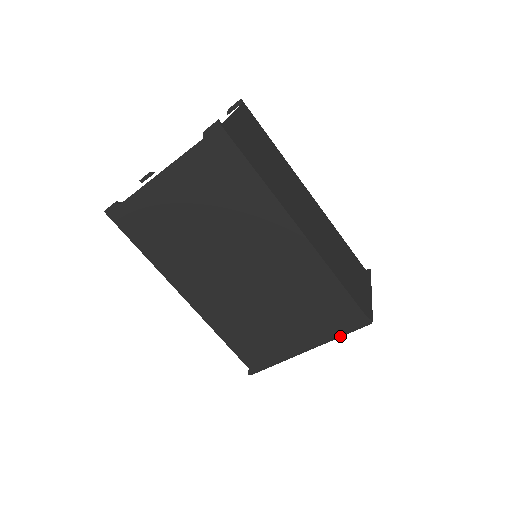
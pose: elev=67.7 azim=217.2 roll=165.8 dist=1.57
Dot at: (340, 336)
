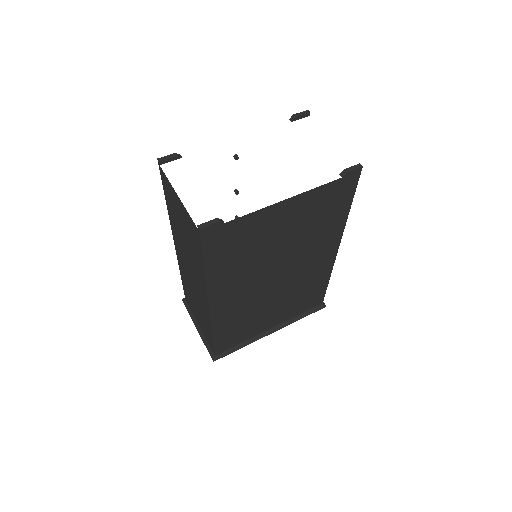
Dot at: occluded
